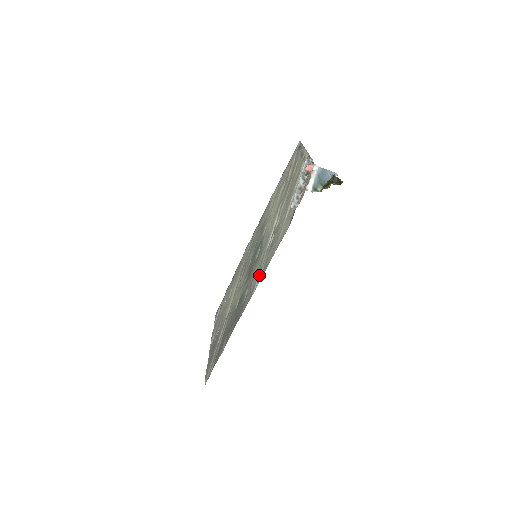
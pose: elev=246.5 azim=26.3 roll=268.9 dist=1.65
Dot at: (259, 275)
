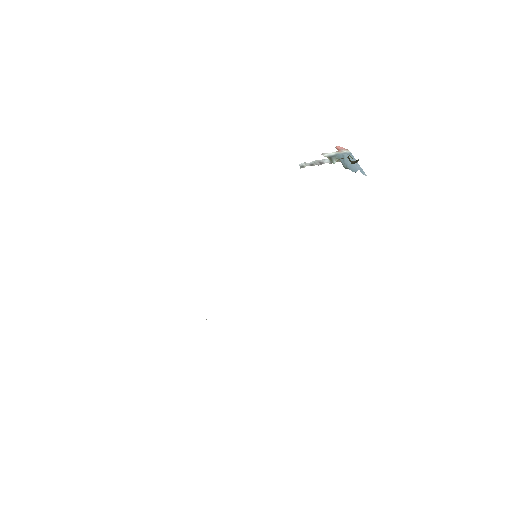
Dot at: occluded
